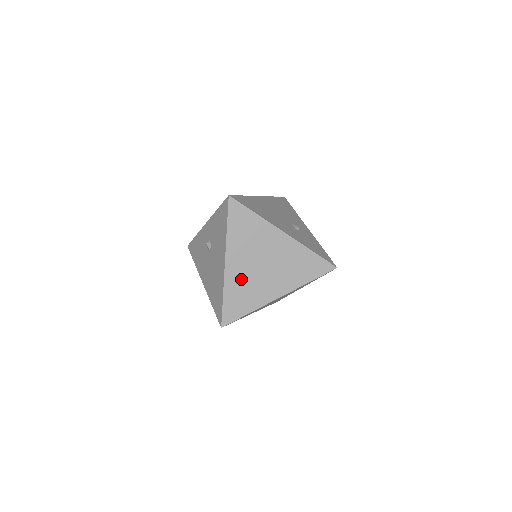
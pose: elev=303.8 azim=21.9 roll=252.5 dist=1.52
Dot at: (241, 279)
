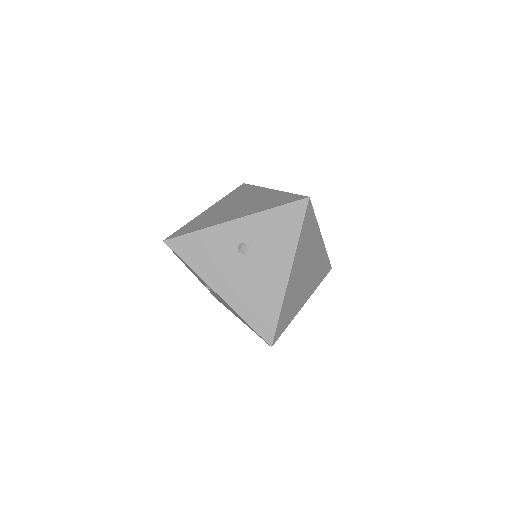
Dot at: (293, 290)
